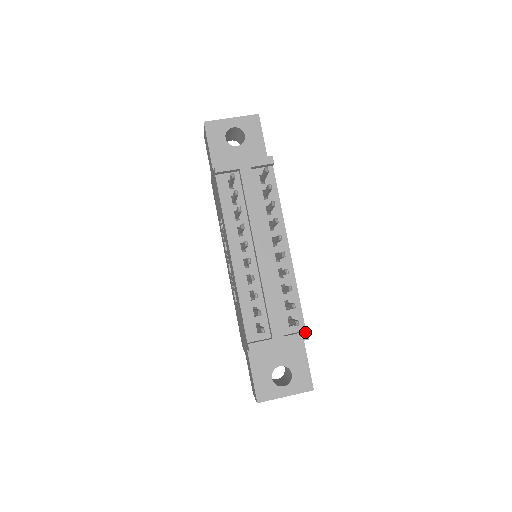
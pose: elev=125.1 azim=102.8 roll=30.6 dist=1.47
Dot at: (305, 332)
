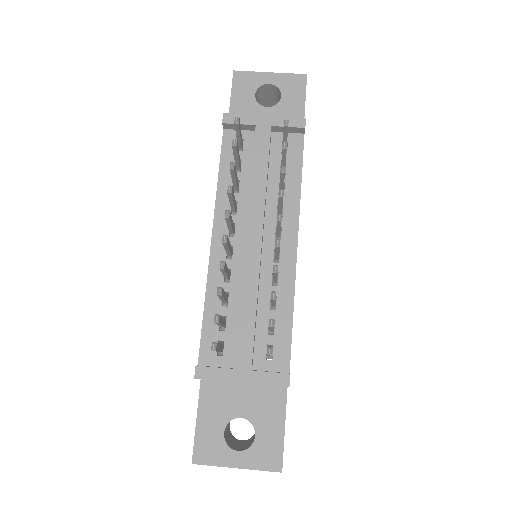
Dot at: (285, 373)
